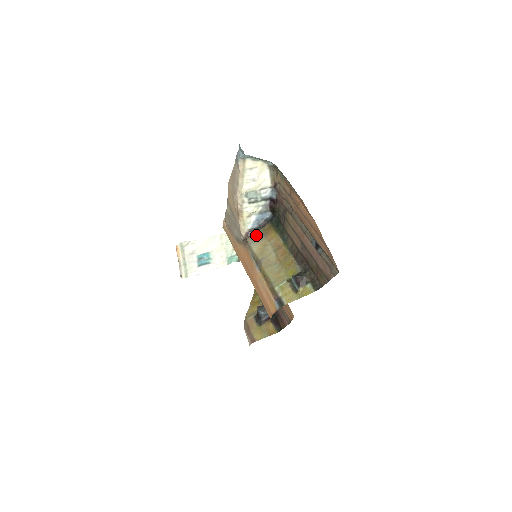
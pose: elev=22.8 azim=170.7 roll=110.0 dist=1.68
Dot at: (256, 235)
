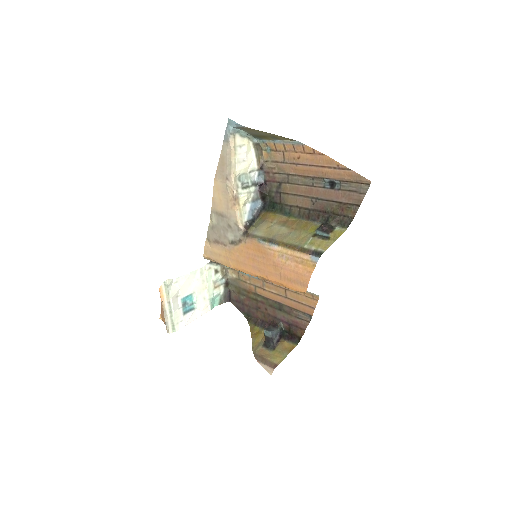
Dot at: (254, 226)
